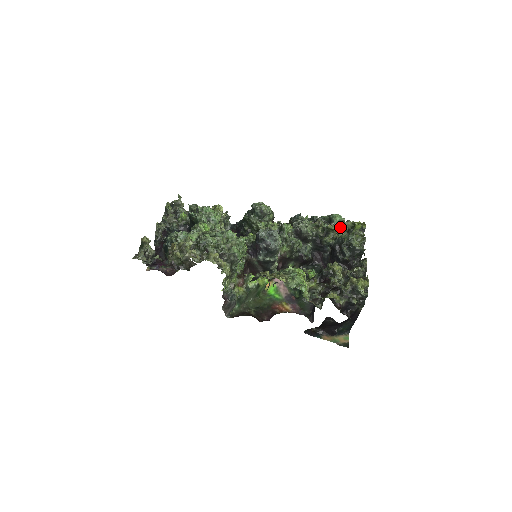
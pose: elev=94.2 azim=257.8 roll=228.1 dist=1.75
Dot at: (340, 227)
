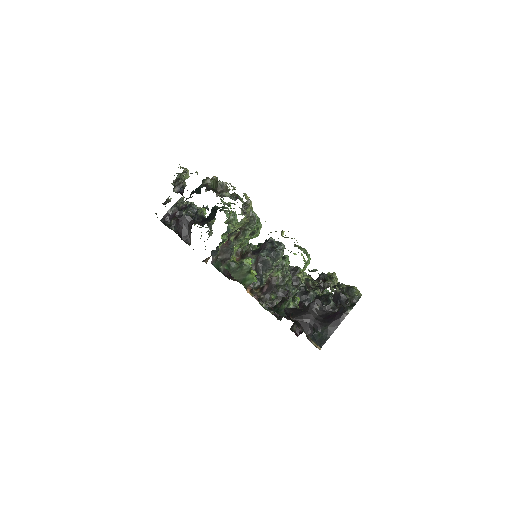
Dot at: occluded
